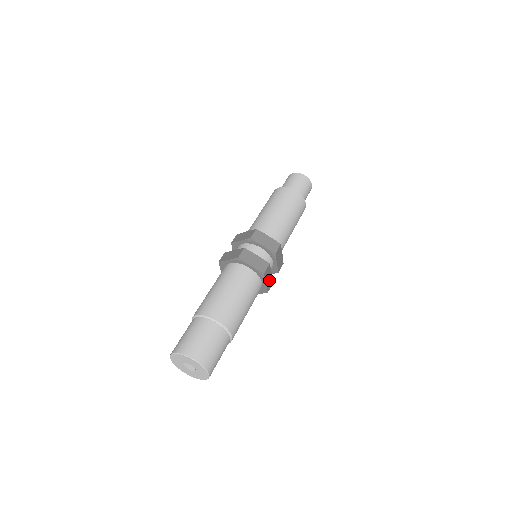
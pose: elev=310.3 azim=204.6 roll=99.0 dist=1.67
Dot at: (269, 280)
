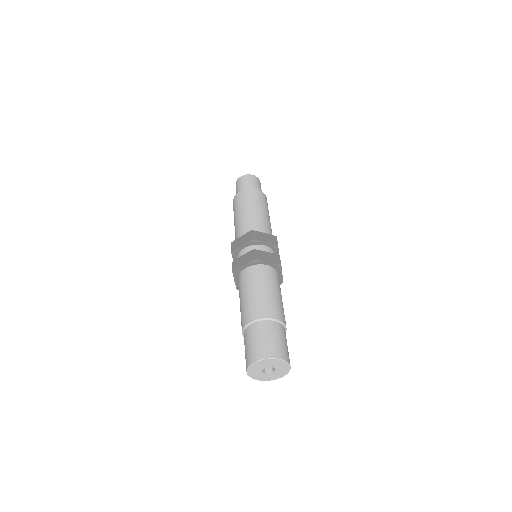
Dot at: occluded
